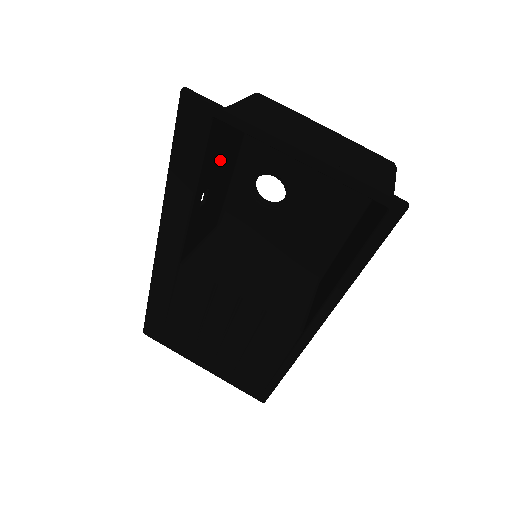
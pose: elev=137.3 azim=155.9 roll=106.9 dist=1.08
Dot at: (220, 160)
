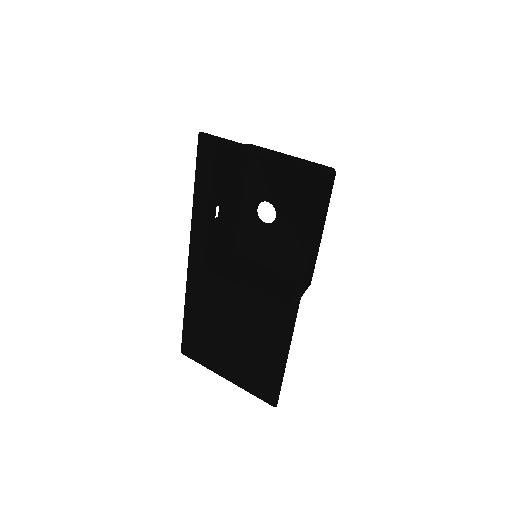
Dot at: (227, 185)
